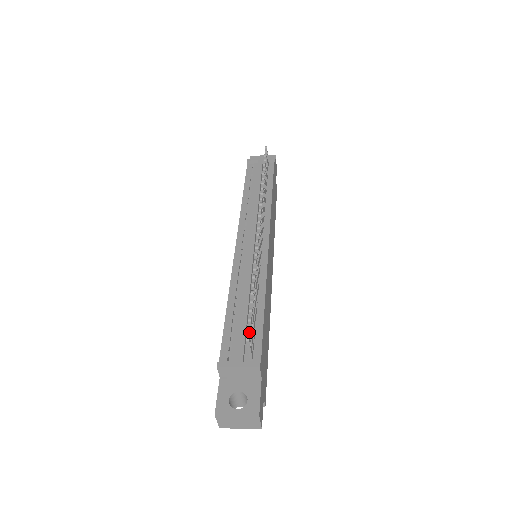
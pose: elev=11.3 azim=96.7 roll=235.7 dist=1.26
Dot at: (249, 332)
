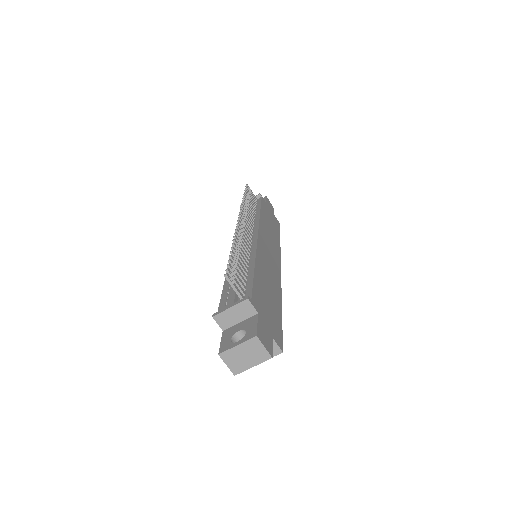
Dot at: (228, 273)
